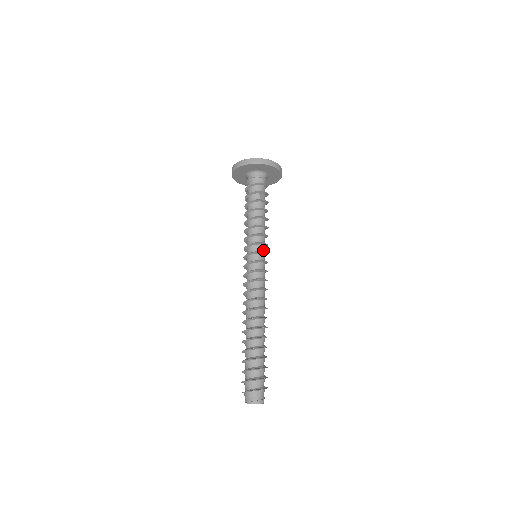
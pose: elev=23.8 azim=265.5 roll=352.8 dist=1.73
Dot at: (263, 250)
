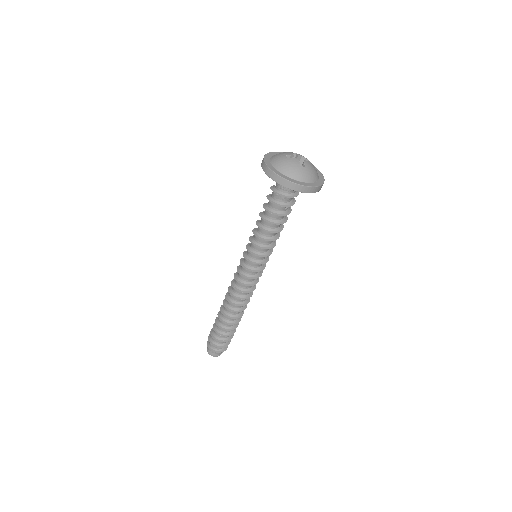
Dot at: occluded
